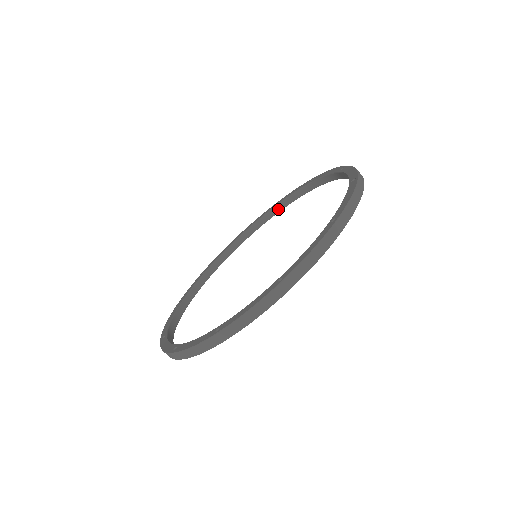
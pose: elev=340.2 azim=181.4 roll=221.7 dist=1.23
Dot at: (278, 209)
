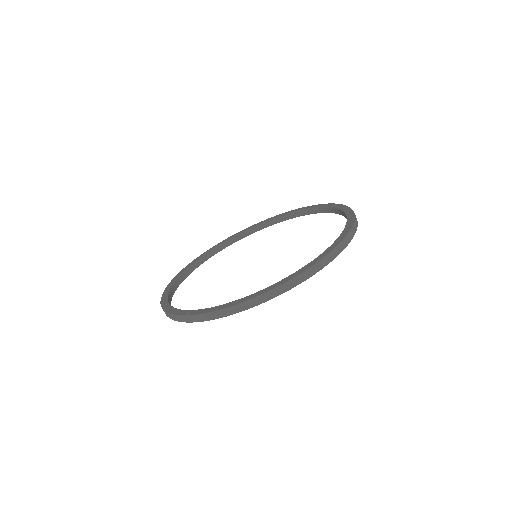
Dot at: (197, 264)
